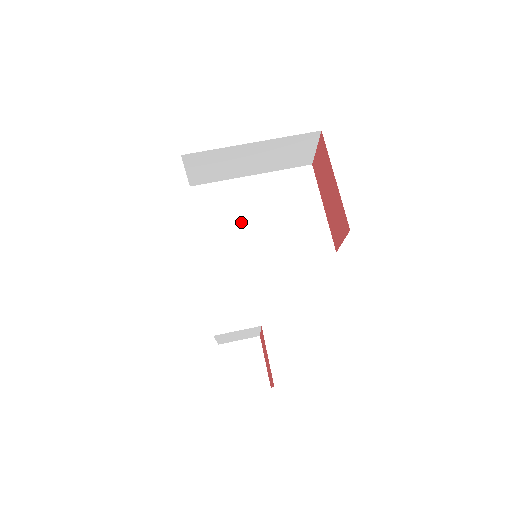
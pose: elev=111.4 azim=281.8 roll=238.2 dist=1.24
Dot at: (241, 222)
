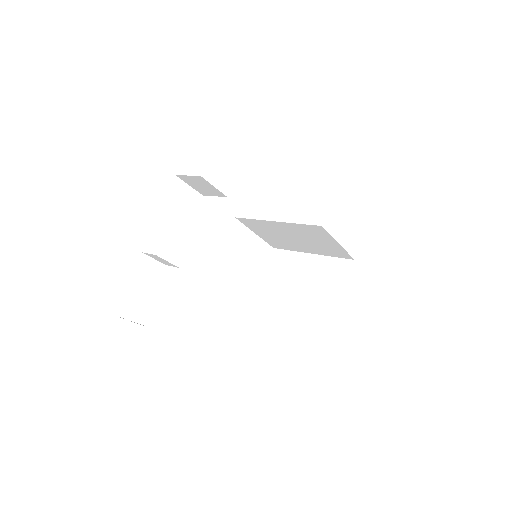
Dot at: occluded
